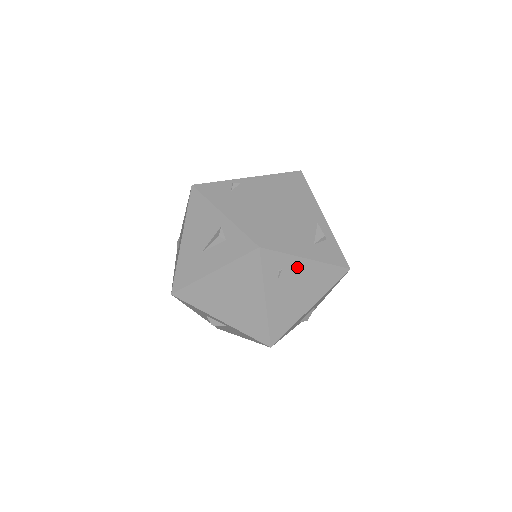
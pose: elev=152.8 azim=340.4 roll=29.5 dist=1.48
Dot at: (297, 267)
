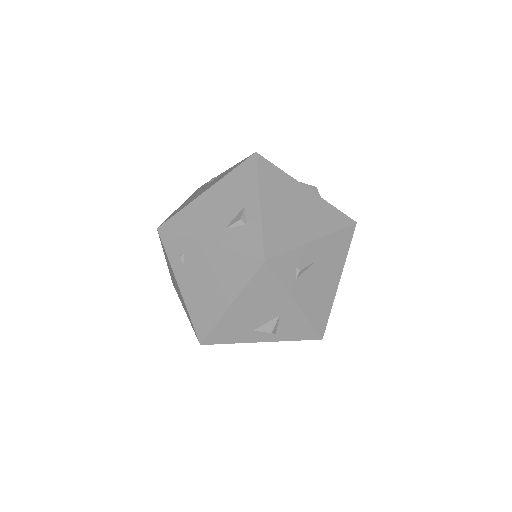
Dot at: (199, 252)
